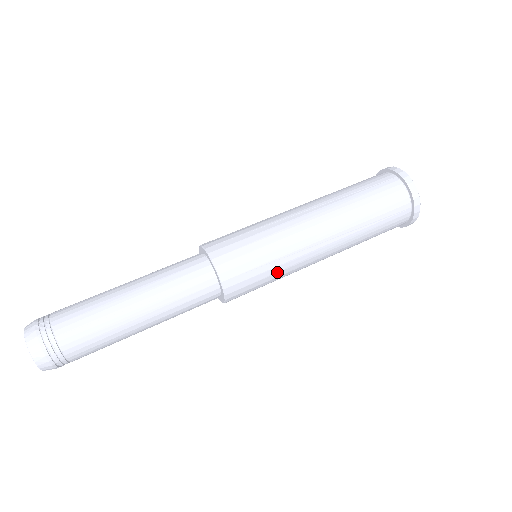
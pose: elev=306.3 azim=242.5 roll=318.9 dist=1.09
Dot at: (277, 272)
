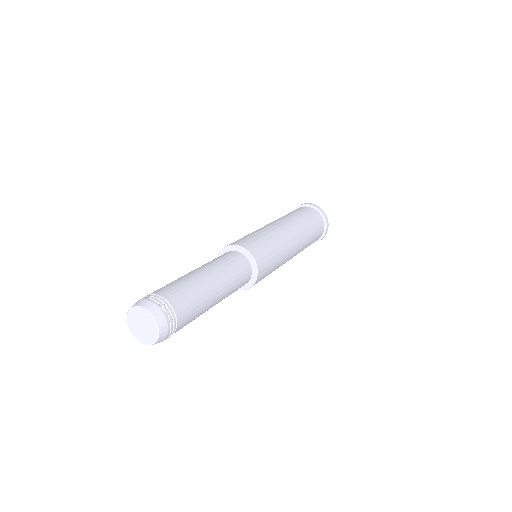
Dot at: (278, 259)
